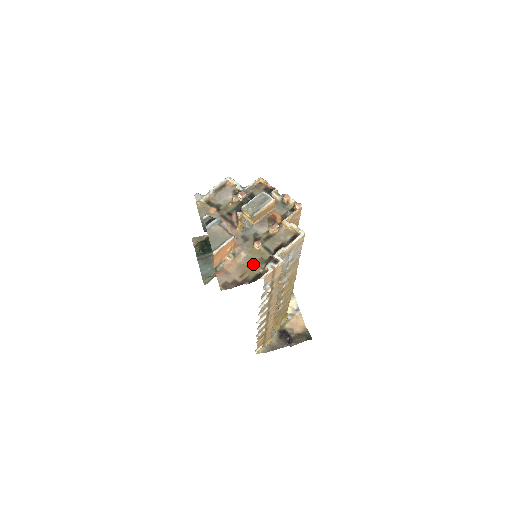
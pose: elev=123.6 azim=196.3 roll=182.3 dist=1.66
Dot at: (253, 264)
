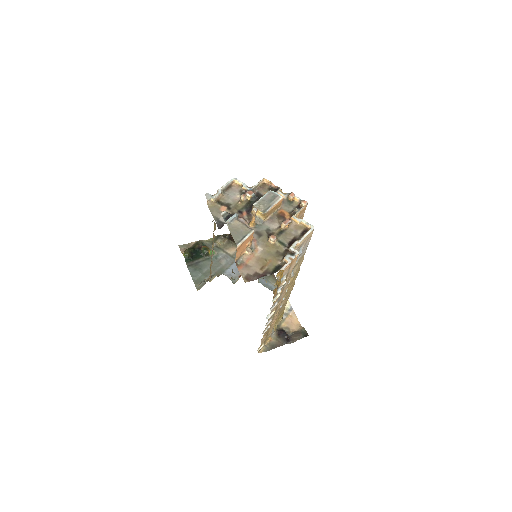
Dot at: (271, 257)
